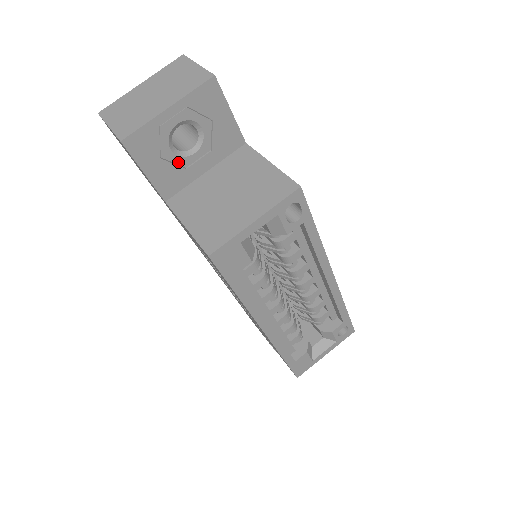
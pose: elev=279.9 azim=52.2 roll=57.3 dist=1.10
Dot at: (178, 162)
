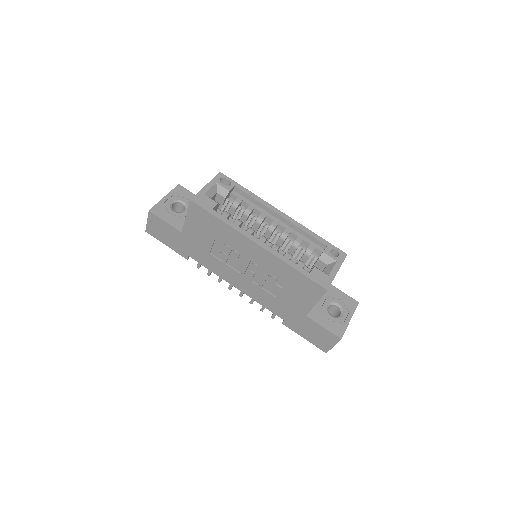
Dot at: (179, 216)
